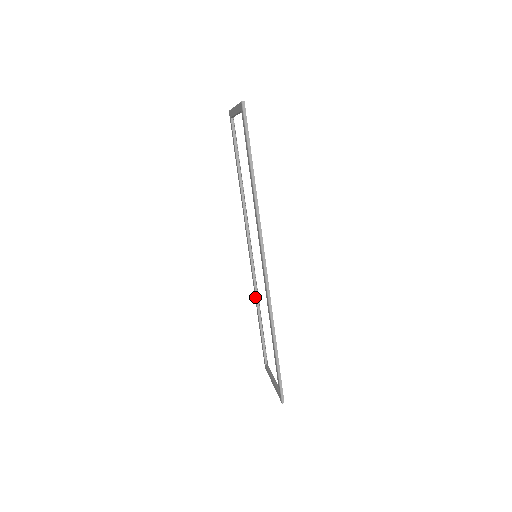
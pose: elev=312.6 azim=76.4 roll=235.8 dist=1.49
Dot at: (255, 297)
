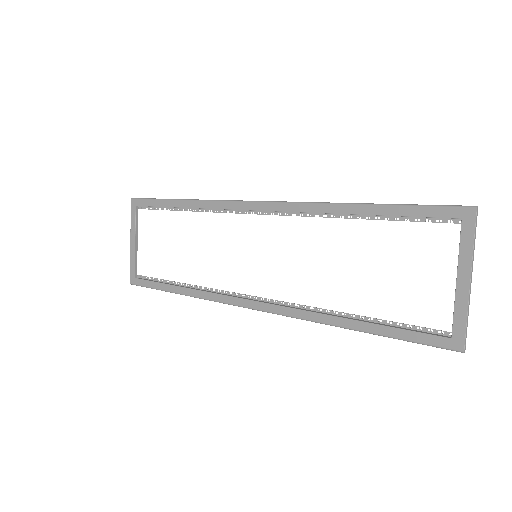
Dot at: (319, 318)
